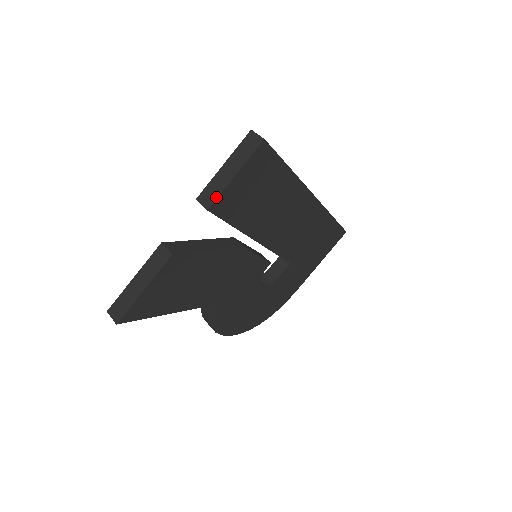
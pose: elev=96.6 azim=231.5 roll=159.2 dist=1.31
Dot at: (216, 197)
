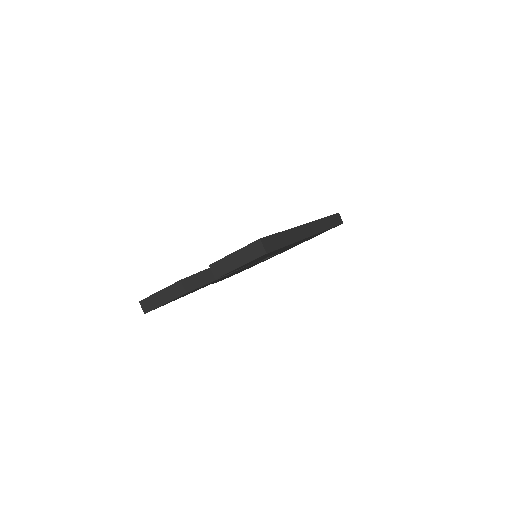
Dot at: (223, 274)
